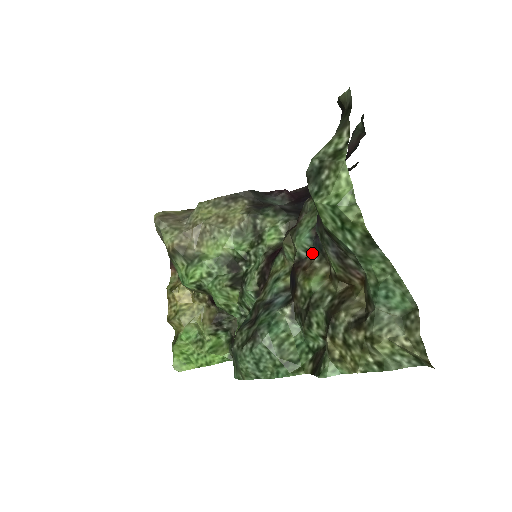
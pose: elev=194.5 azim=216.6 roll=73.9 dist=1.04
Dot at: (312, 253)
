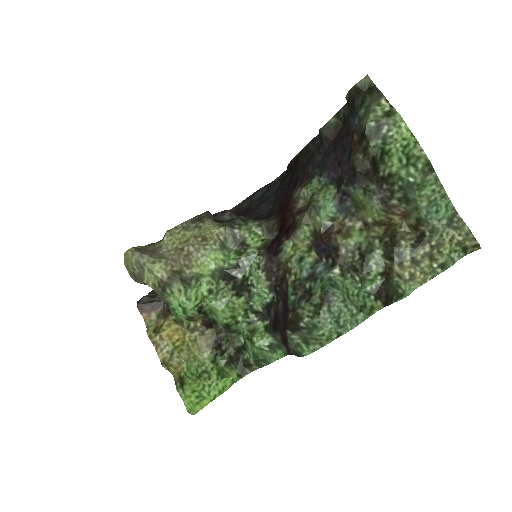
Dot at: (337, 219)
